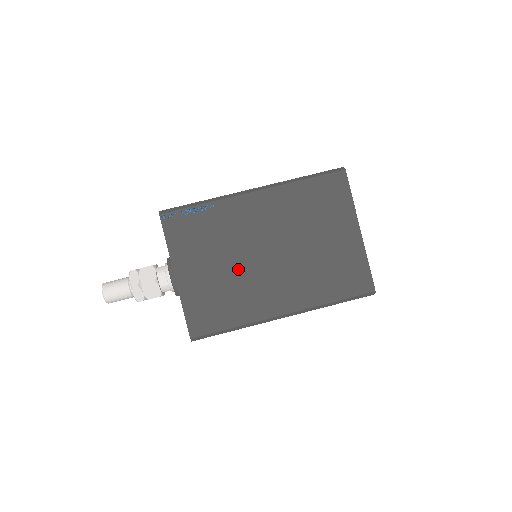
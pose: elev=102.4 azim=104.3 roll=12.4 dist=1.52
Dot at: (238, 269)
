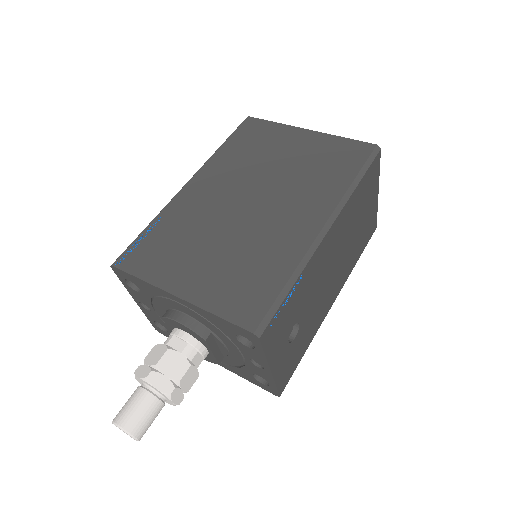
Dot at: (235, 236)
